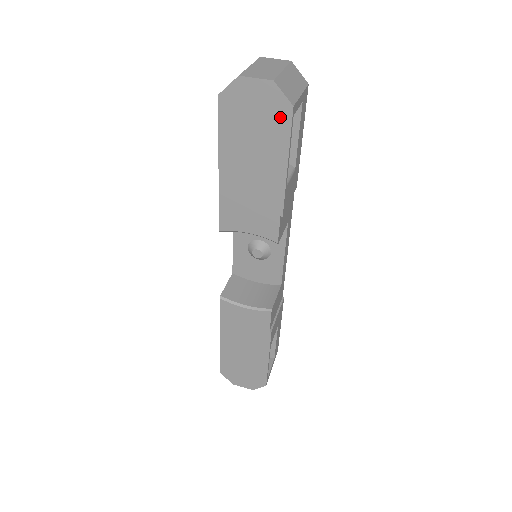
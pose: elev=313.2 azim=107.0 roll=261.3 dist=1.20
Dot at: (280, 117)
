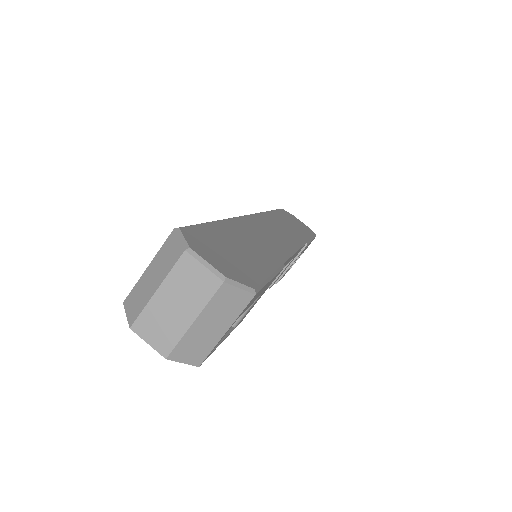
Dot at: occluded
